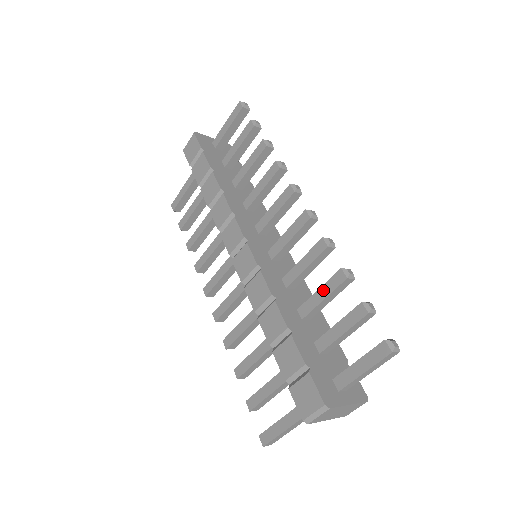
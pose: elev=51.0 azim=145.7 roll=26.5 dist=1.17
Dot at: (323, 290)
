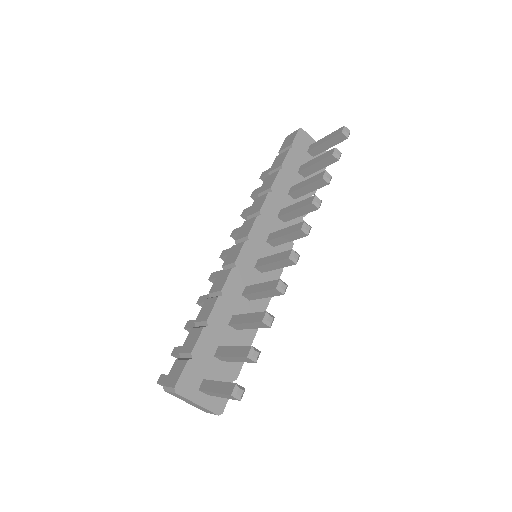
Dot at: (249, 316)
